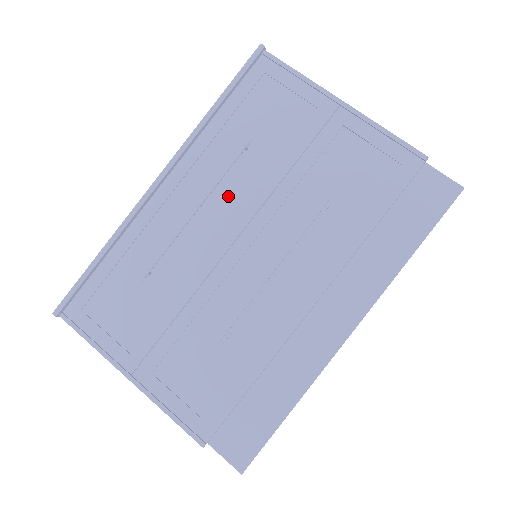
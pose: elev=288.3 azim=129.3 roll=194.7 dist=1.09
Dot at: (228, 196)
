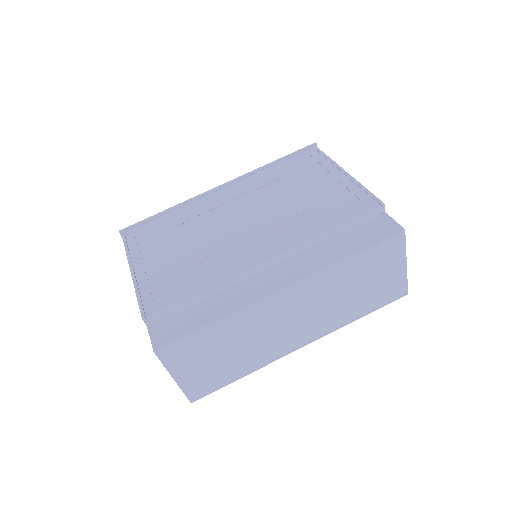
Dot at: (253, 201)
